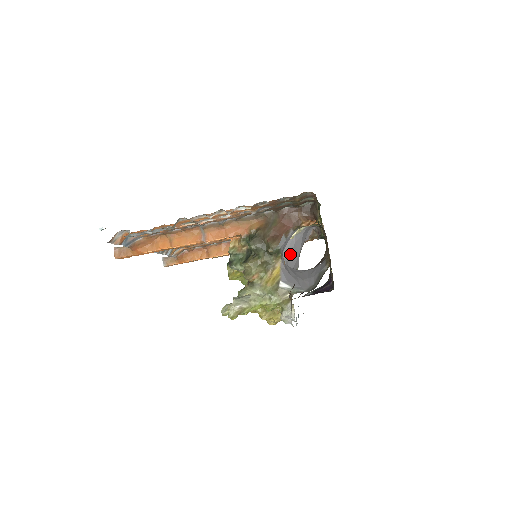
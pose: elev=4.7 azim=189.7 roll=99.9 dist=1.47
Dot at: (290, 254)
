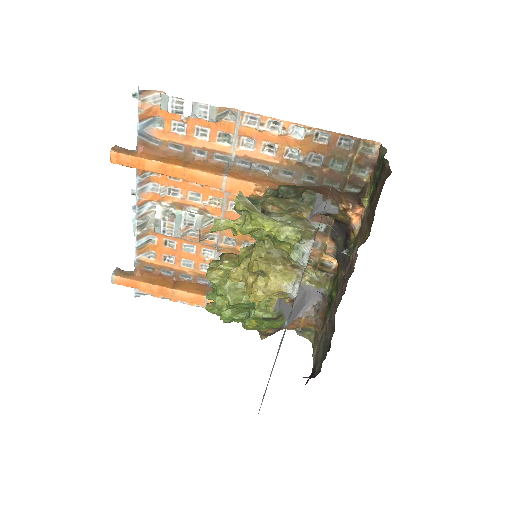
Dot at: occluded
